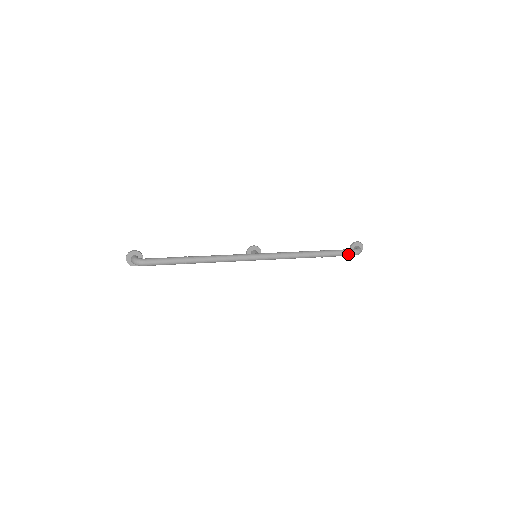
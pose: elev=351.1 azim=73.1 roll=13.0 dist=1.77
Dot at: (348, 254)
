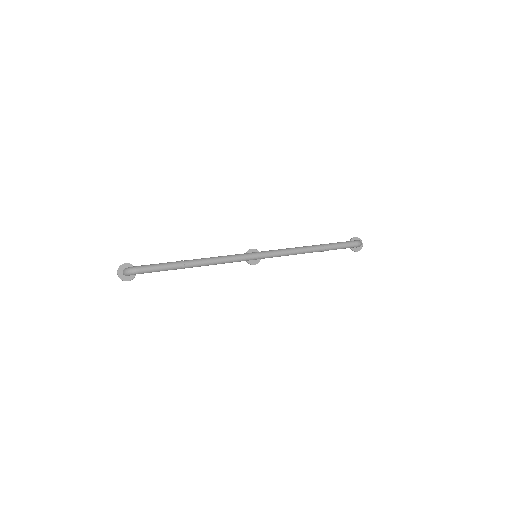
Dot at: (349, 245)
